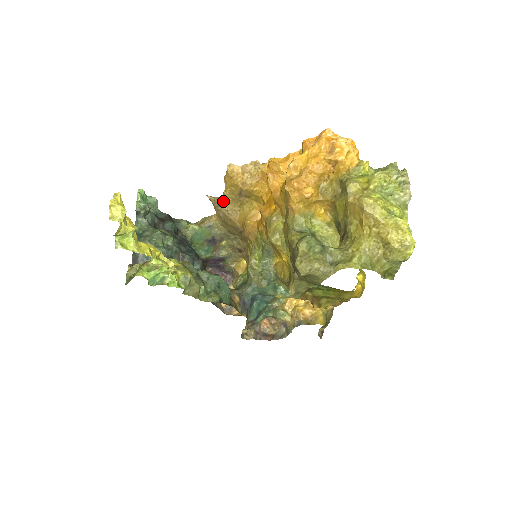
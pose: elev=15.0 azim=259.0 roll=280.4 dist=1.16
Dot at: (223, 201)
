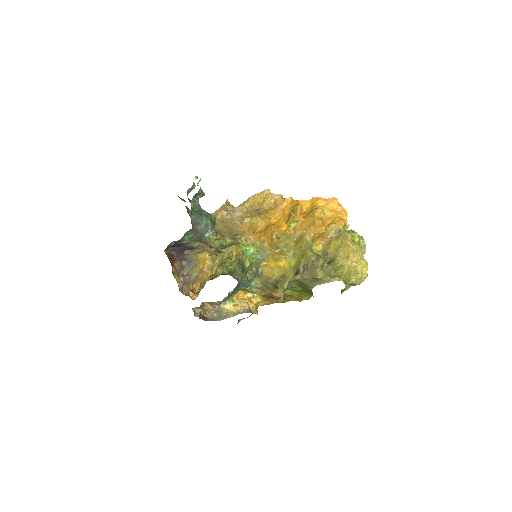
Dot at: (238, 209)
